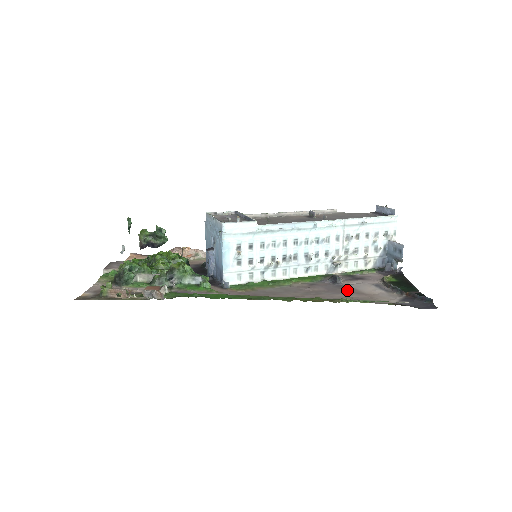
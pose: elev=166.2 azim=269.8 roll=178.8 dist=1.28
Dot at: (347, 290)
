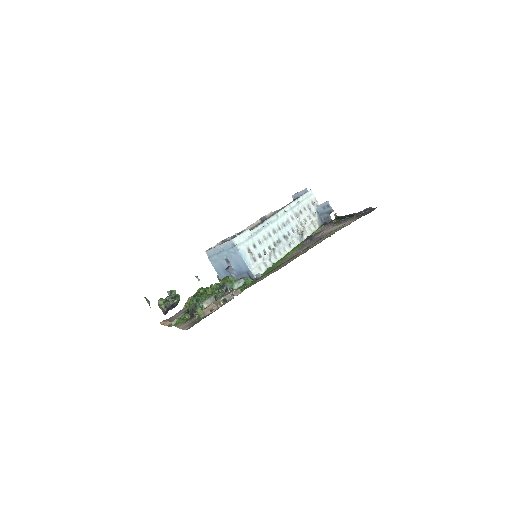
Dot at: (324, 235)
